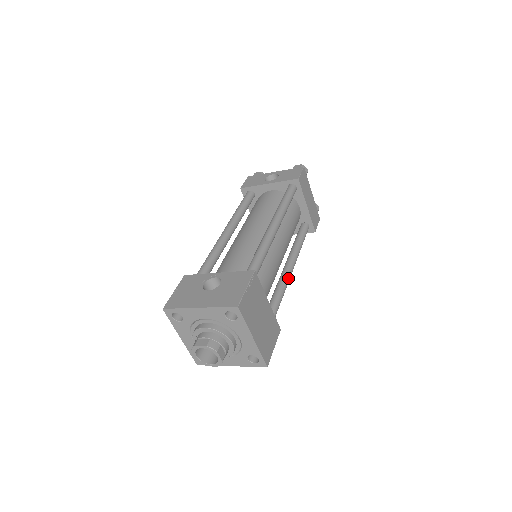
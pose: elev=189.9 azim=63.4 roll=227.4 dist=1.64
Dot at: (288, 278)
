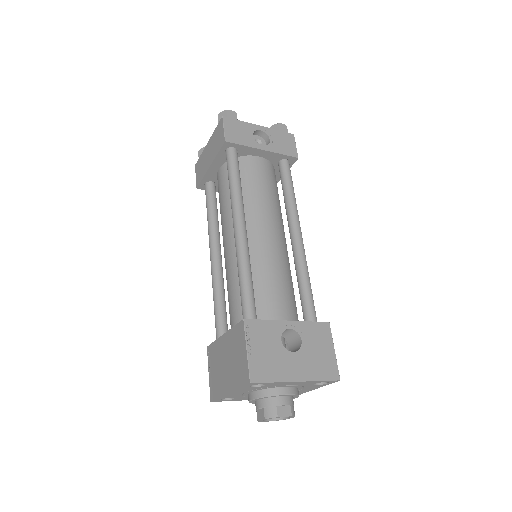
Dot at: occluded
